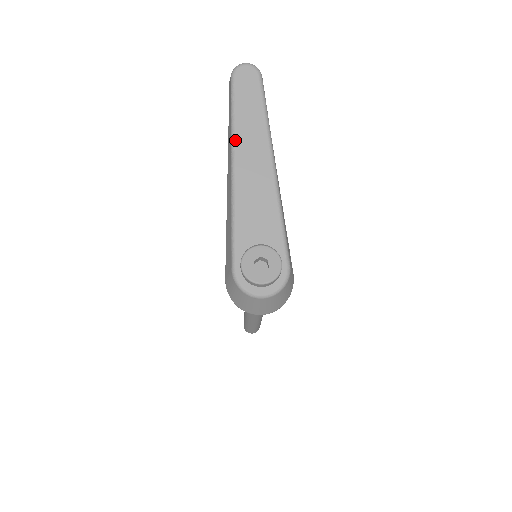
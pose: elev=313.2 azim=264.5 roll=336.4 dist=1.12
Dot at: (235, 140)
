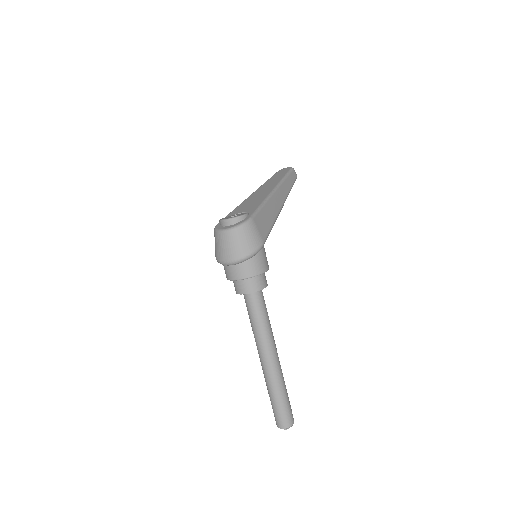
Dot at: (261, 186)
